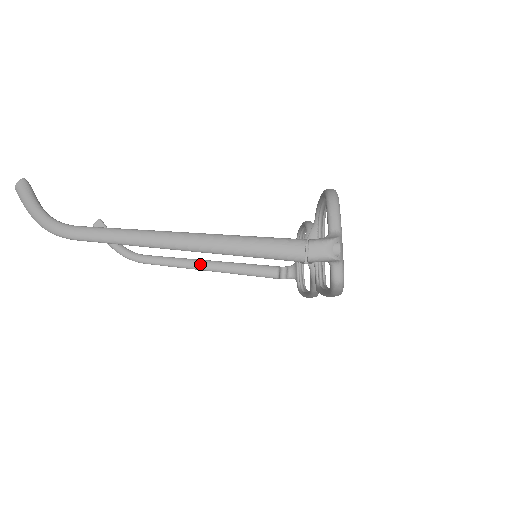
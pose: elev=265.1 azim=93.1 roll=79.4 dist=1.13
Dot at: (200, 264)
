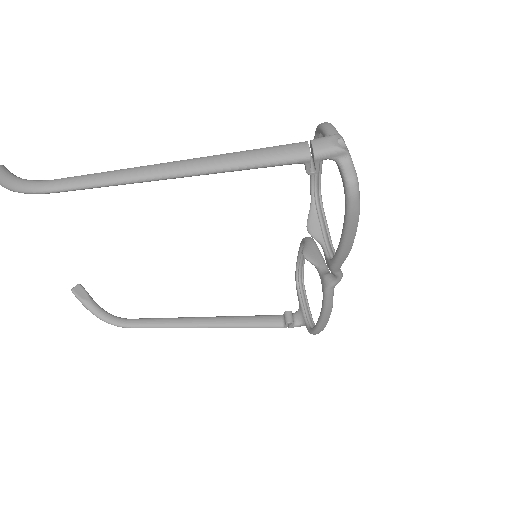
Dot at: (194, 320)
